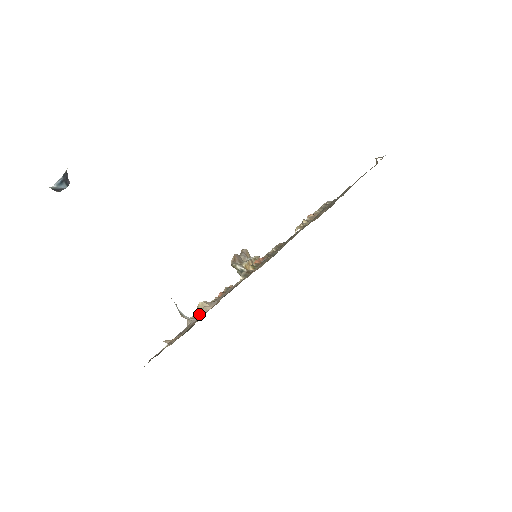
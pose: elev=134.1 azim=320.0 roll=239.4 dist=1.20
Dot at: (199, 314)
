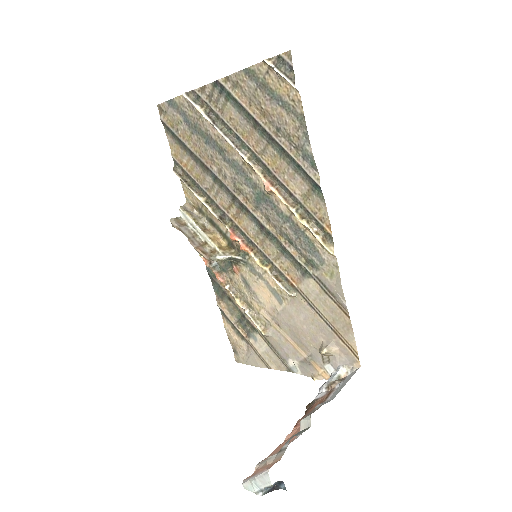
Dot at: (328, 356)
